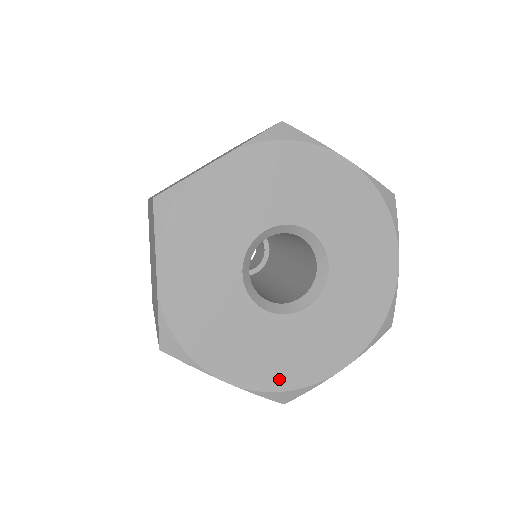
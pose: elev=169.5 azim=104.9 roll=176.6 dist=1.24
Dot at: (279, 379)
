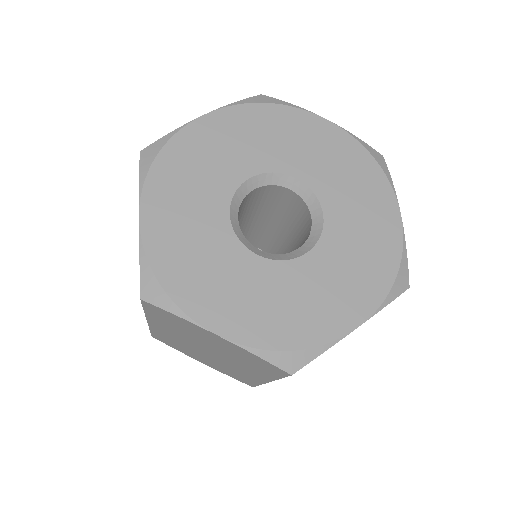
Dot at: (281, 335)
